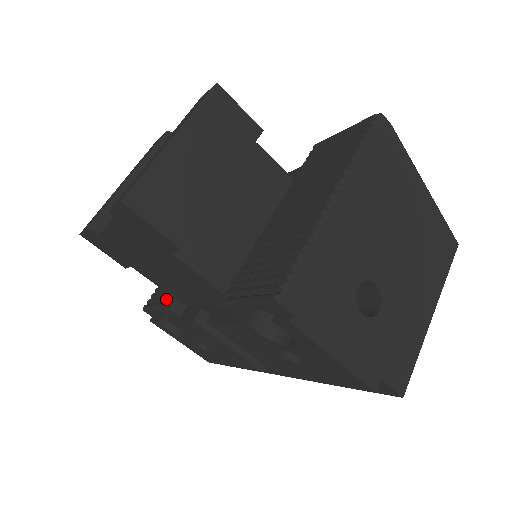
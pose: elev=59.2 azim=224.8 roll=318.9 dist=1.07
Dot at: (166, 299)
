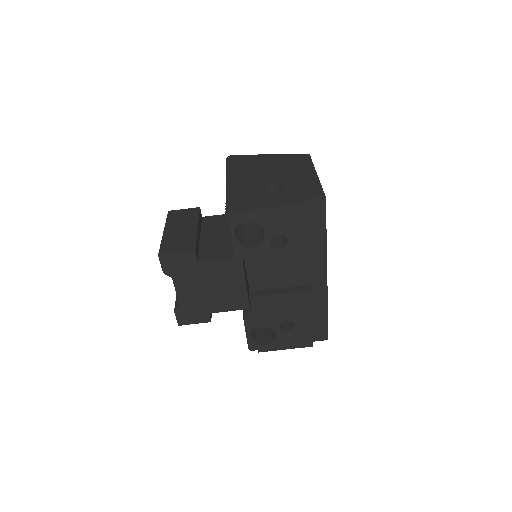
Dot at: occluded
